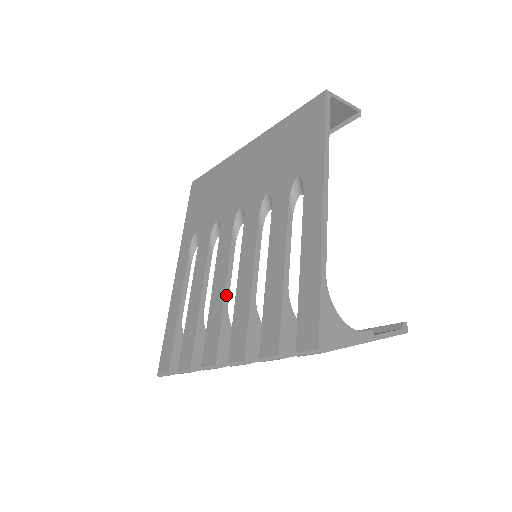
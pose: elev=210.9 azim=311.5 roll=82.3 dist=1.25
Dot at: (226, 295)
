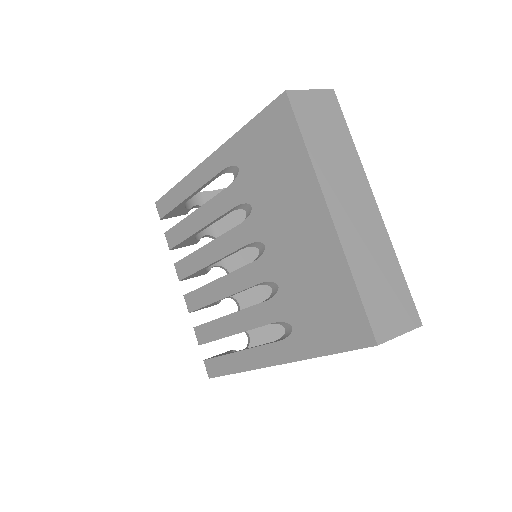
Dot at: occluded
